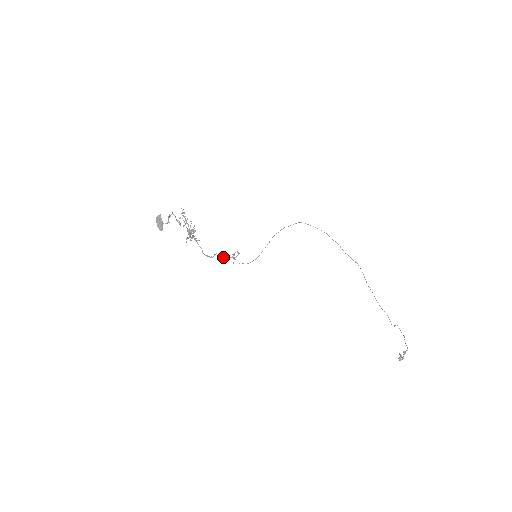
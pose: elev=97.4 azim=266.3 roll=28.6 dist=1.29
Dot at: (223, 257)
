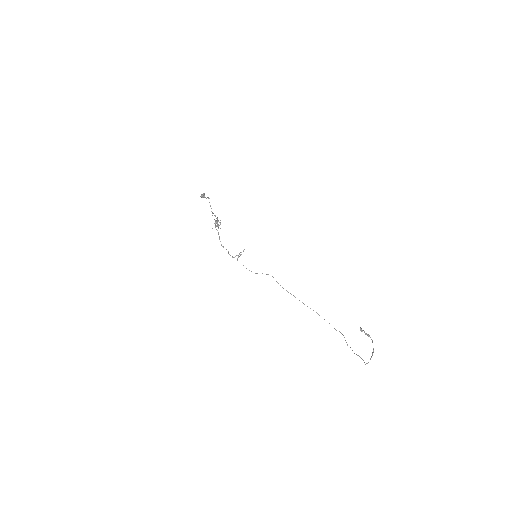
Dot at: occluded
